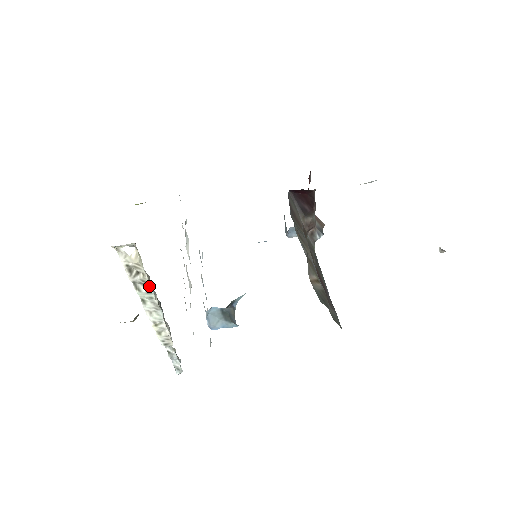
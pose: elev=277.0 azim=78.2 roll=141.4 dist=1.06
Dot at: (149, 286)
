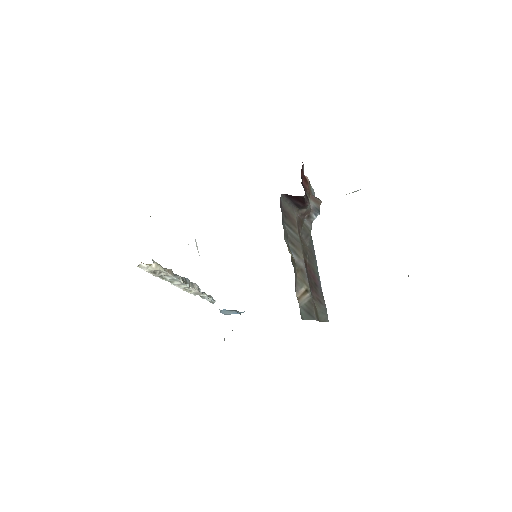
Dot at: (172, 276)
